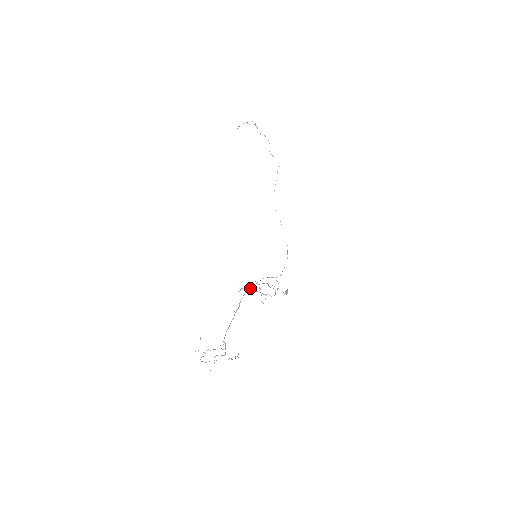
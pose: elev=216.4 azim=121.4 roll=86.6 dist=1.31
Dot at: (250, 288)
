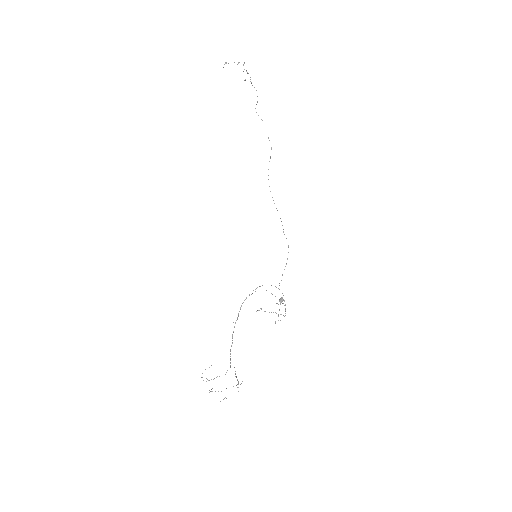
Dot at: occluded
